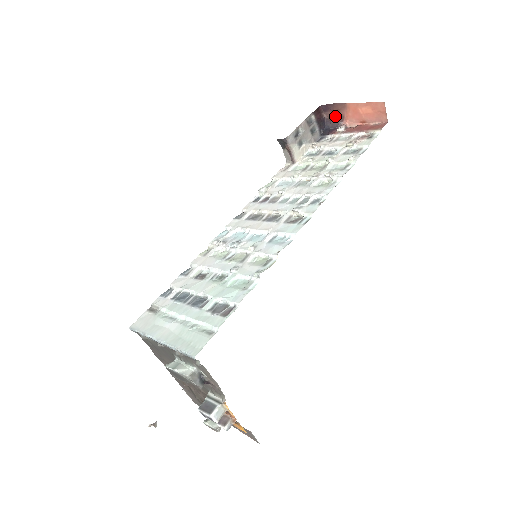
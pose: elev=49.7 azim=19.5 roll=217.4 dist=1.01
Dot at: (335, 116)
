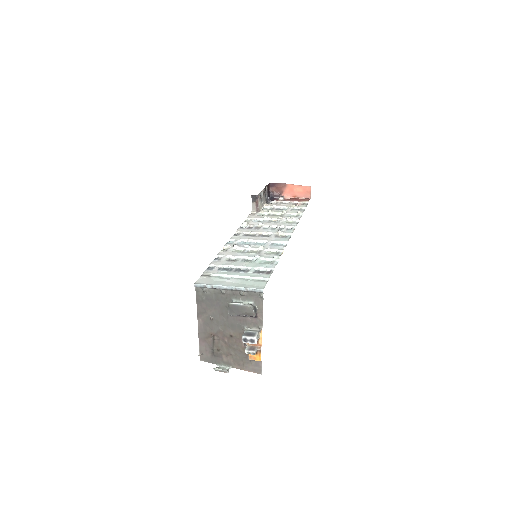
Dot at: (277, 191)
